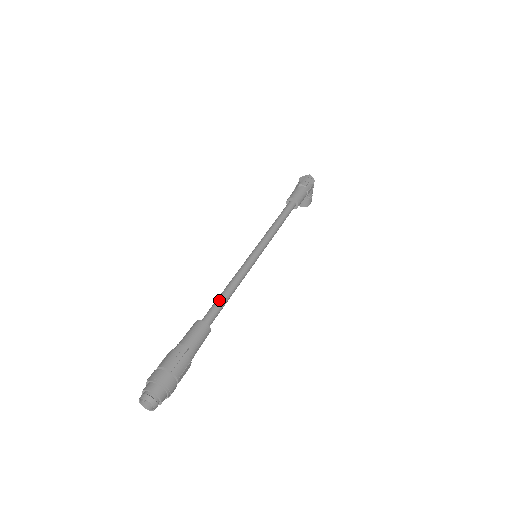
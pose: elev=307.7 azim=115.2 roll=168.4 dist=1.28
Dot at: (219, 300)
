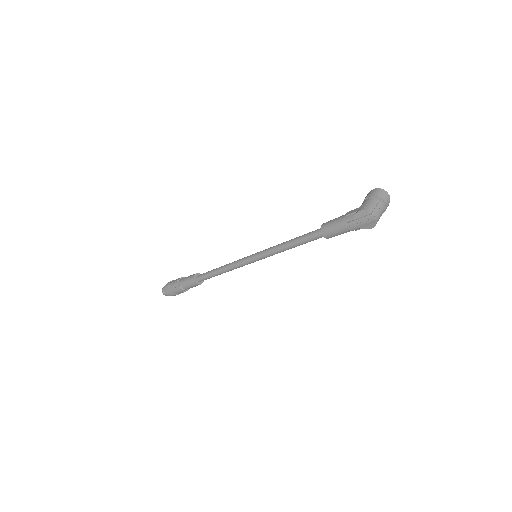
Dot at: (210, 276)
